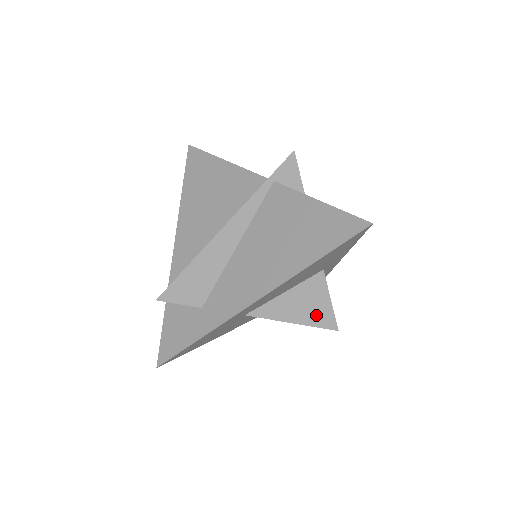
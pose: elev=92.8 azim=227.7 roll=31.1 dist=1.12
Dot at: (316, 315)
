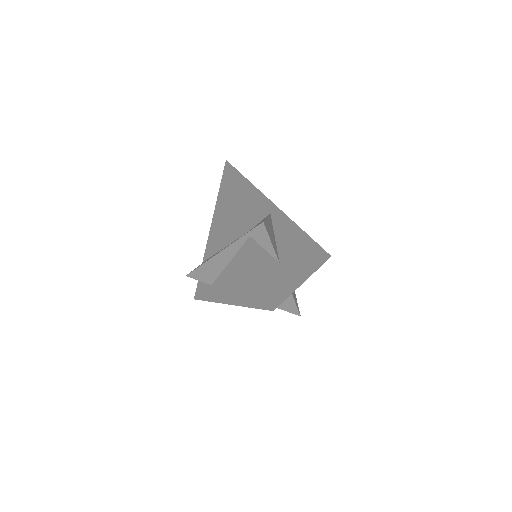
Dot at: (284, 305)
